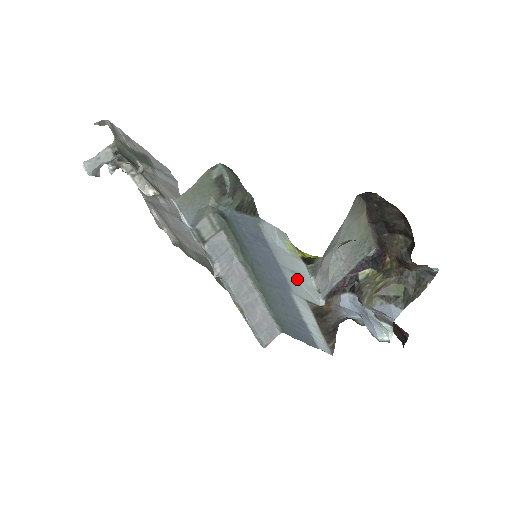
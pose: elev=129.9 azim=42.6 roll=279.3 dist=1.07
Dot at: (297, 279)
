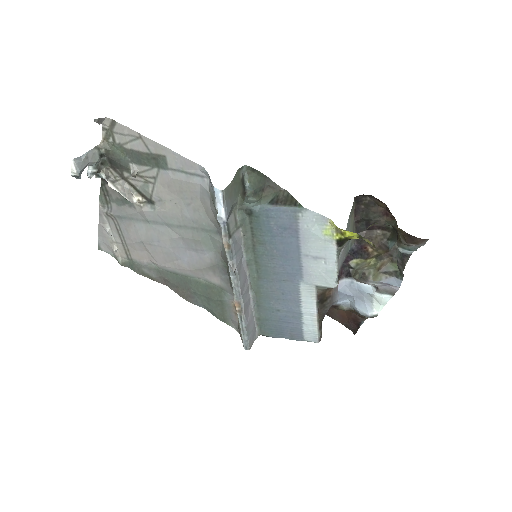
Dot at: (317, 265)
